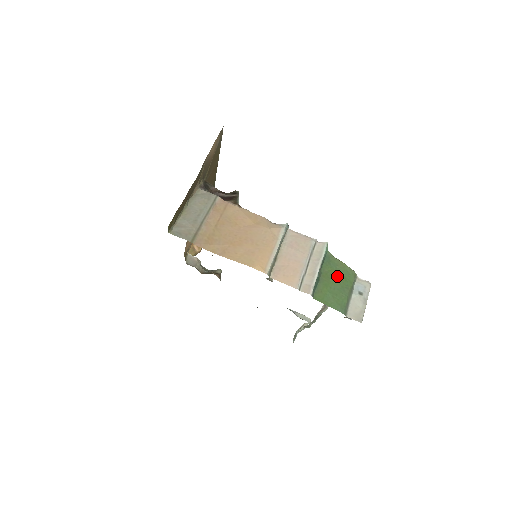
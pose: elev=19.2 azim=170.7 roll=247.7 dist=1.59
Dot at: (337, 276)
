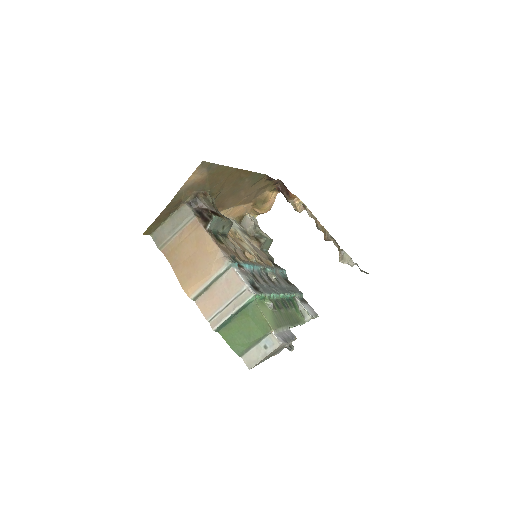
Dot at: (250, 324)
